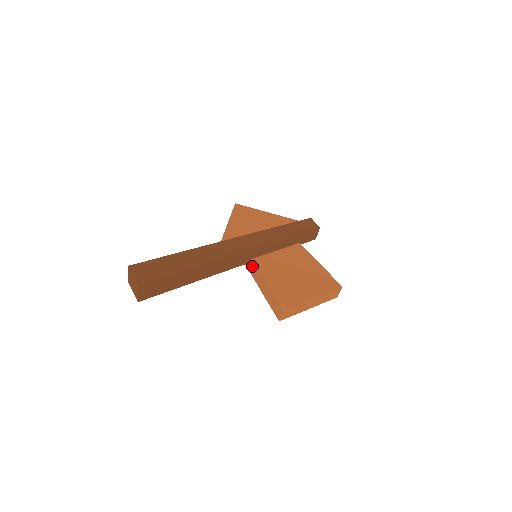
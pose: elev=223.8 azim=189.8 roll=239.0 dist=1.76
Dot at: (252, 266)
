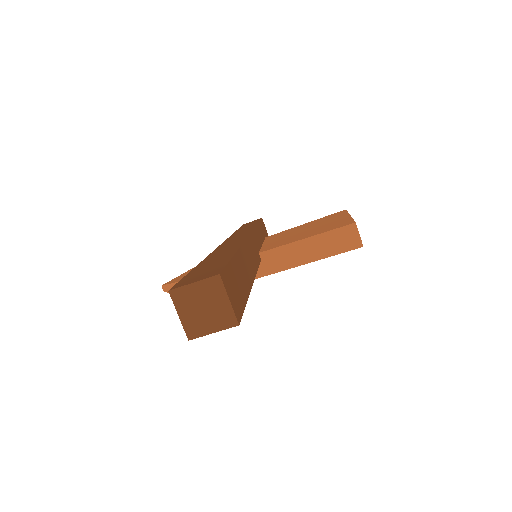
Dot at: (267, 259)
